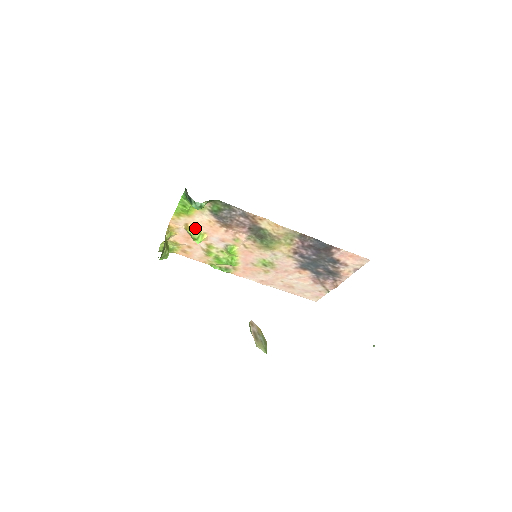
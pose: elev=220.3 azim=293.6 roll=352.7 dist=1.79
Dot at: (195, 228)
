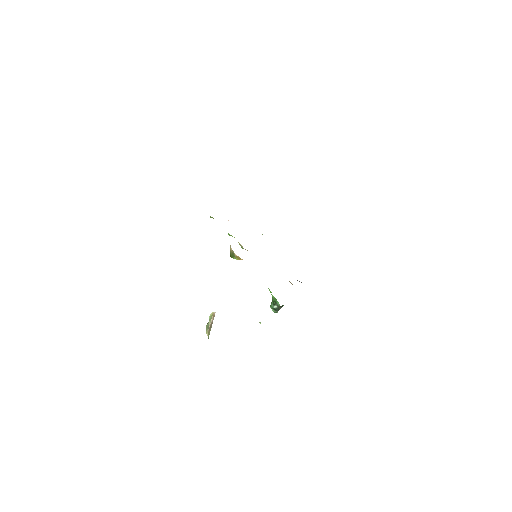
Dot at: occluded
